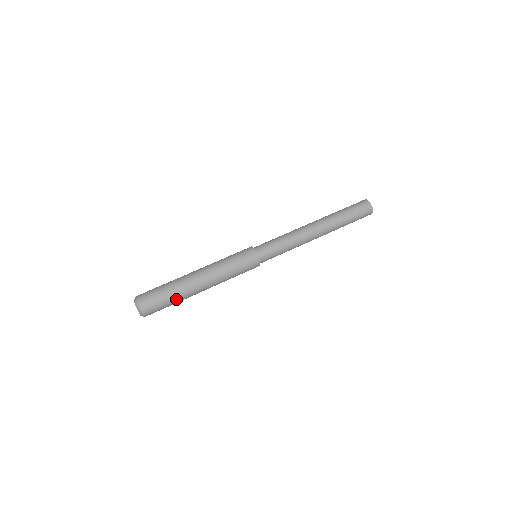
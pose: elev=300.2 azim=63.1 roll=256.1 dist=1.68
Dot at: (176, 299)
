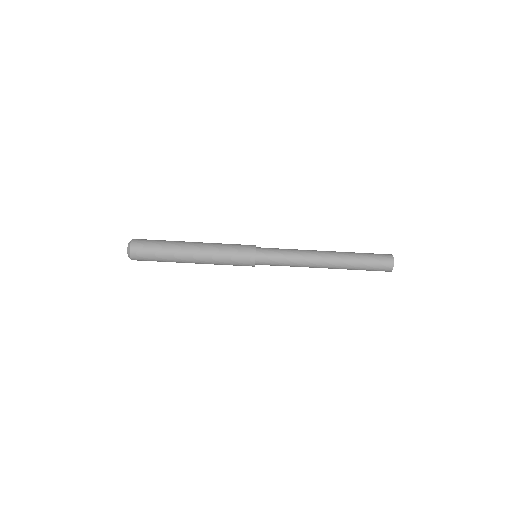
Dot at: (164, 257)
